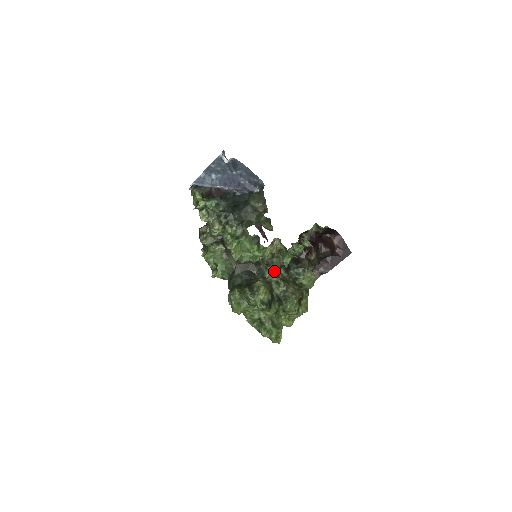
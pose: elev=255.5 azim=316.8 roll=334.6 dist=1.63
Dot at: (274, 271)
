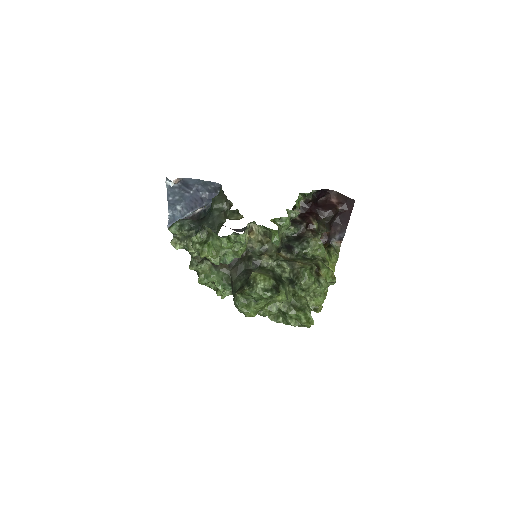
Dot at: (271, 257)
